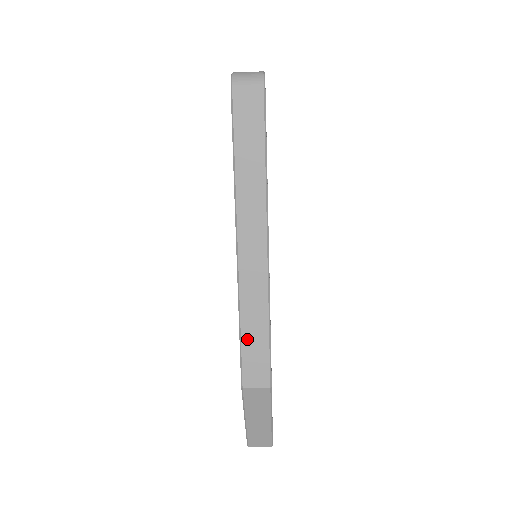
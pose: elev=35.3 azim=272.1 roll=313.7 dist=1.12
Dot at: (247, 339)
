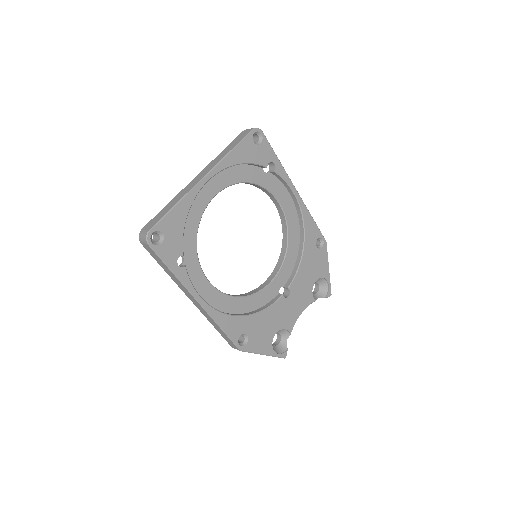
Dot at: (219, 332)
